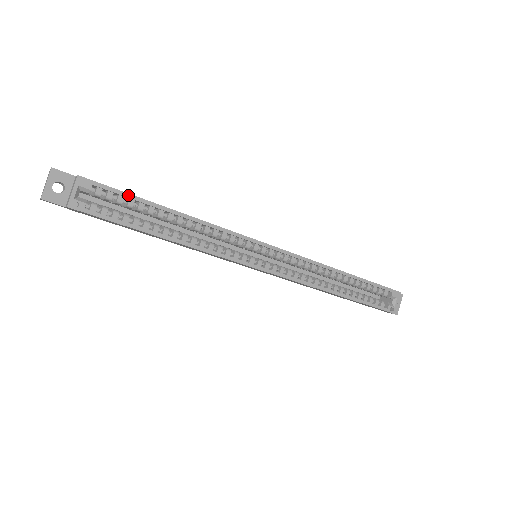
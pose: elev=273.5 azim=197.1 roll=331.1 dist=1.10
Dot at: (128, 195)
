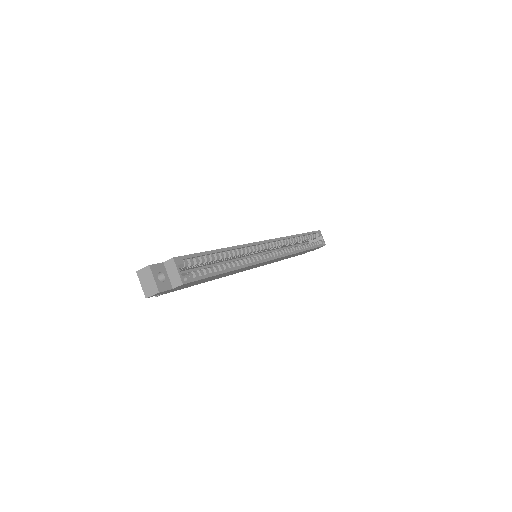
Dot at: (200, 254)
